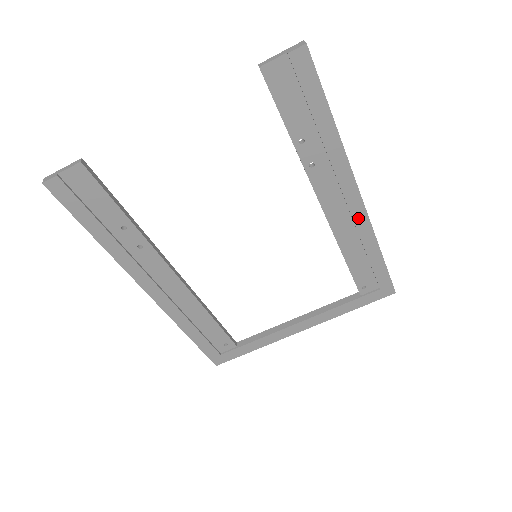
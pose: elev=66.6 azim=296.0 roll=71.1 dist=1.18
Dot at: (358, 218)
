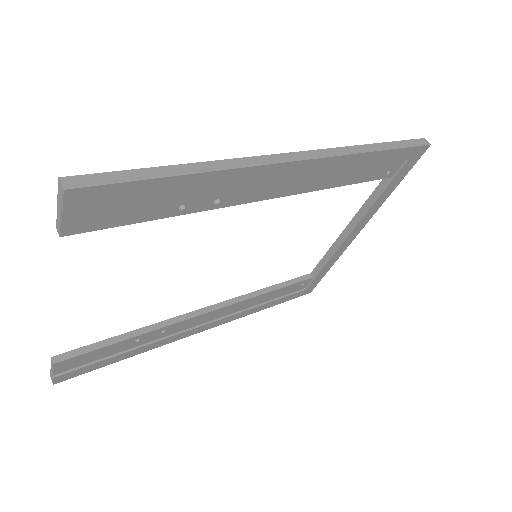
Dot at: (318, 168)
